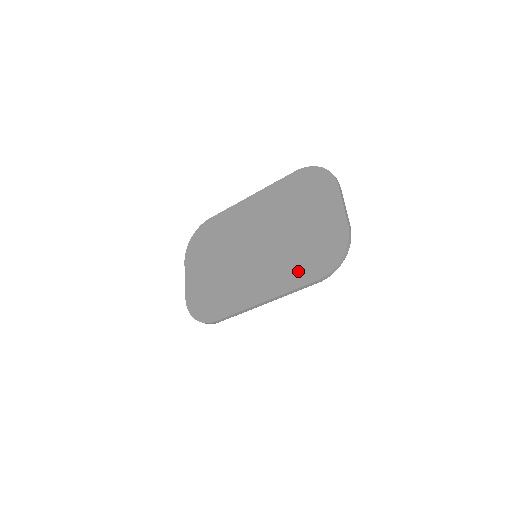
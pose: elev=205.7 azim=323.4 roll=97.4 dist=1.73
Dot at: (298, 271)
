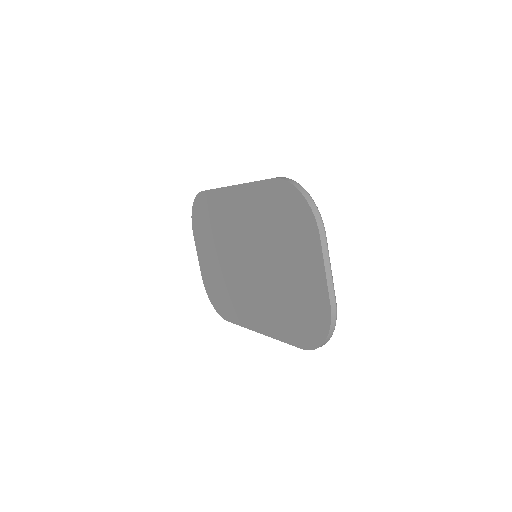
Dot at: (285, 324)
